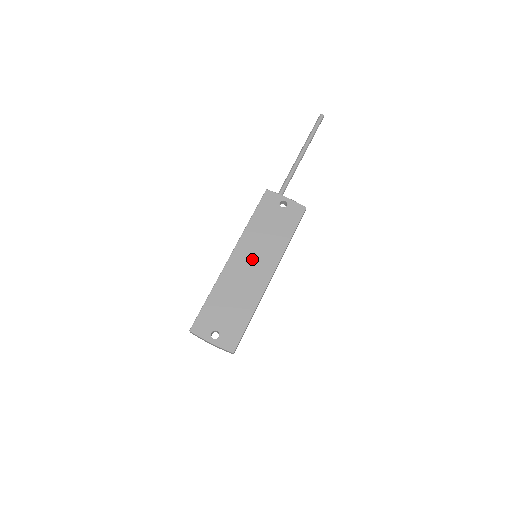
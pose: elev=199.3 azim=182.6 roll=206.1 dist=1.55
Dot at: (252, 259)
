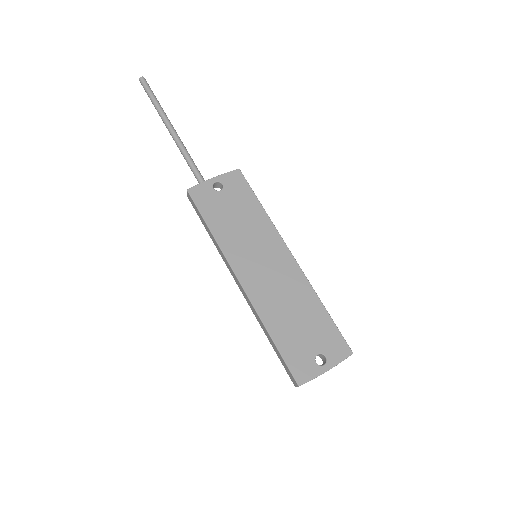
Dot at: (259, 262)
